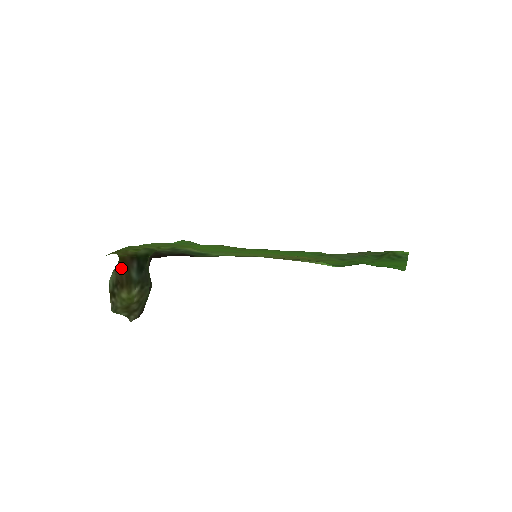
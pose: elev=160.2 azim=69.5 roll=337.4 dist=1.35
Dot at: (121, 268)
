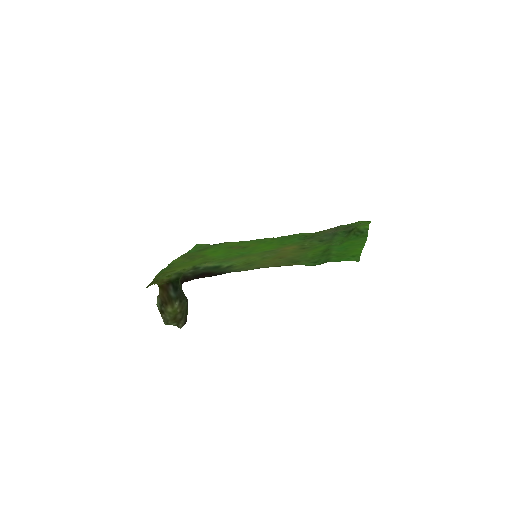
Dot at: (162, 293)
